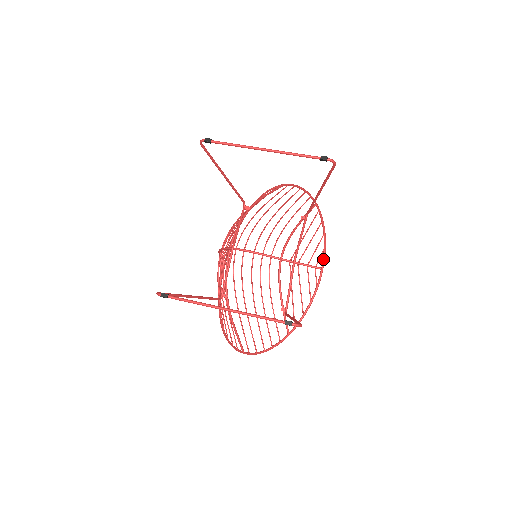
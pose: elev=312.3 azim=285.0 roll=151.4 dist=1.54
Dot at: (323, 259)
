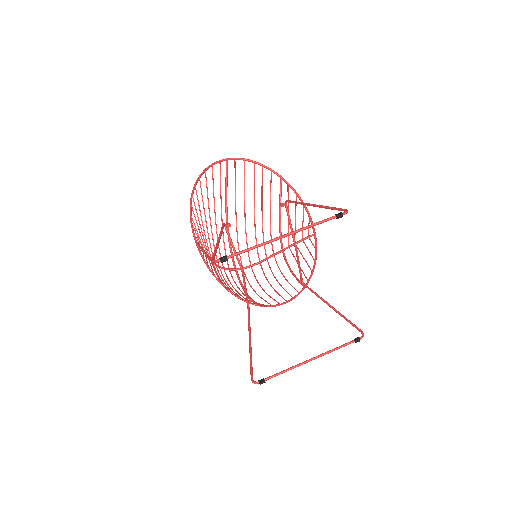
Dot at: (313, 228)
